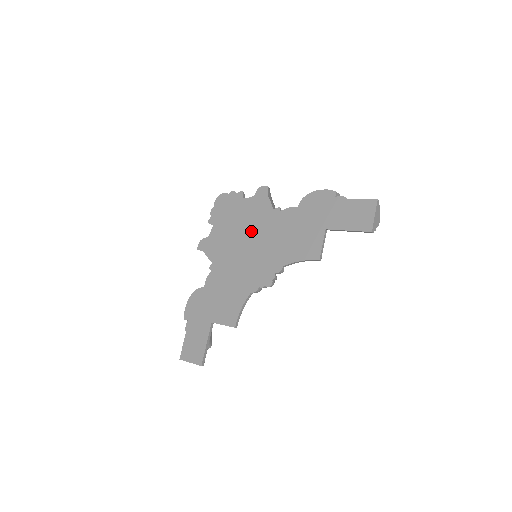
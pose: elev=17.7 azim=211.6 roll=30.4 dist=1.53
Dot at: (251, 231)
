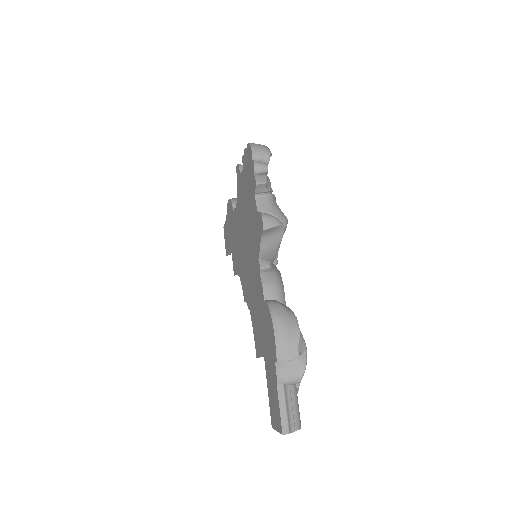
Dot at: (249, 239)
